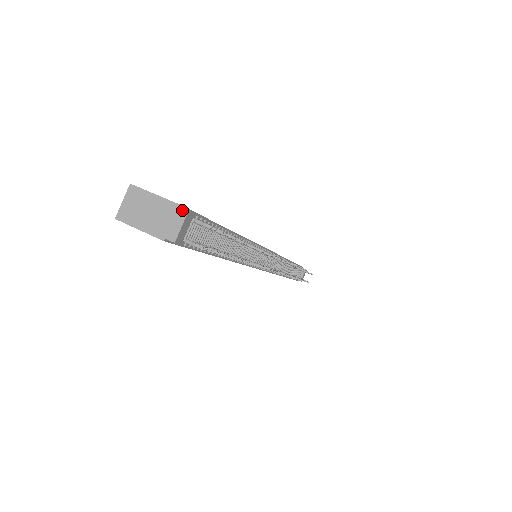
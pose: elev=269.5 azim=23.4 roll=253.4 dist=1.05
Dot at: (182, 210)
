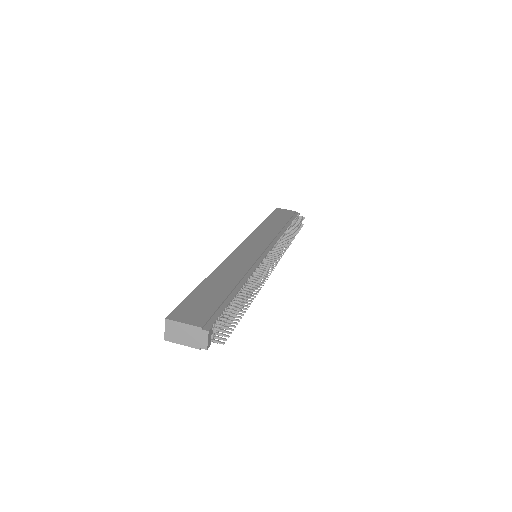
Dot at: (204, 331)
